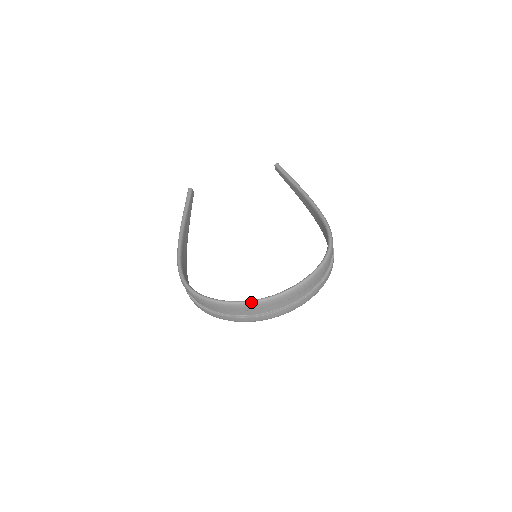
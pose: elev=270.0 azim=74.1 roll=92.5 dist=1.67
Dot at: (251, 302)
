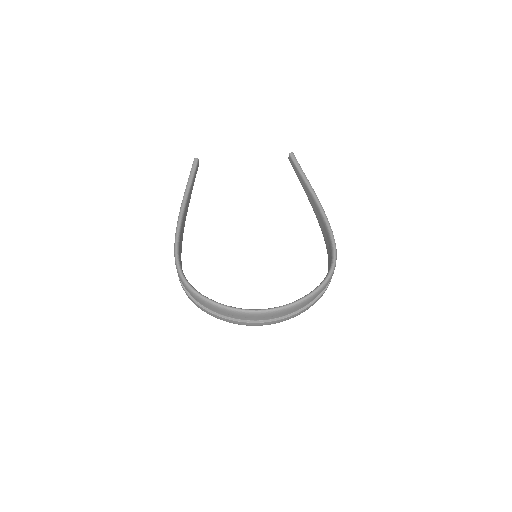
Dot at: (247, 311)
